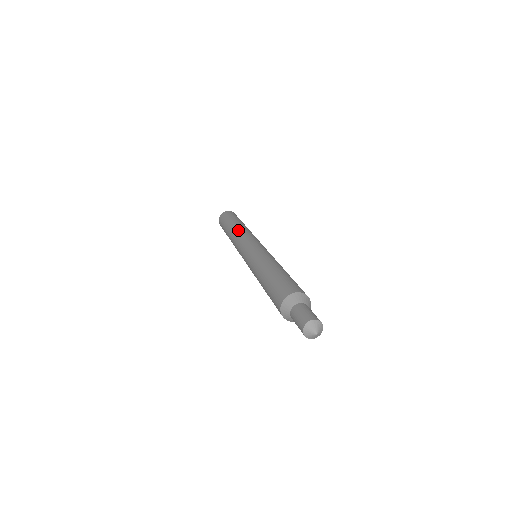
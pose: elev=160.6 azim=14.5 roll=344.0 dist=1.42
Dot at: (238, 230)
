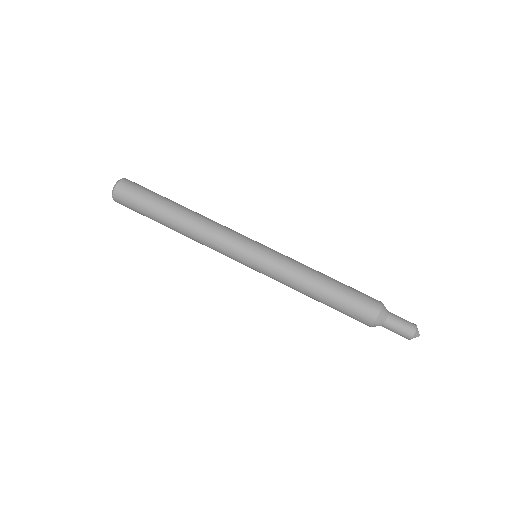
Dot at: occluded
